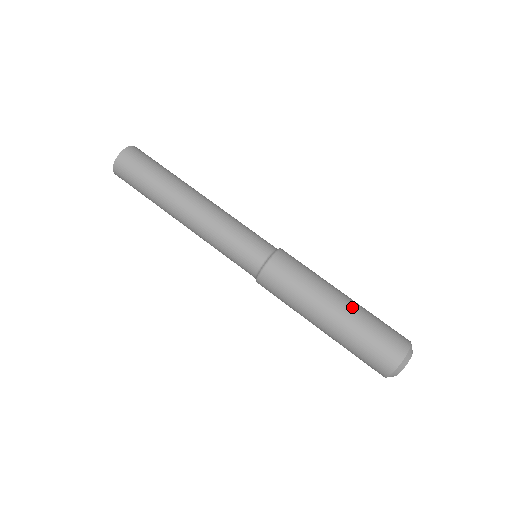
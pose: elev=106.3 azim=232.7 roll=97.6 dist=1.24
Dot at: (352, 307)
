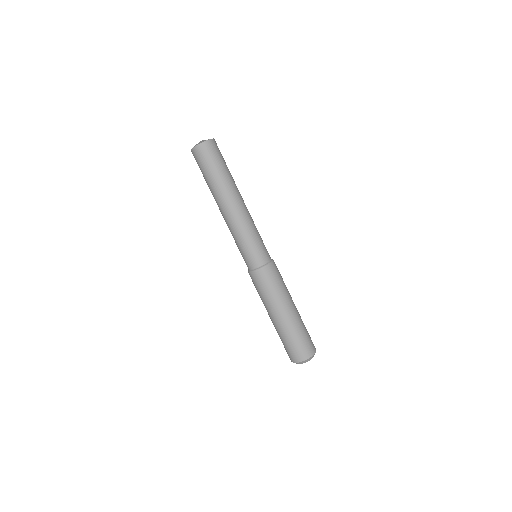
Dot at: (299, 314)
